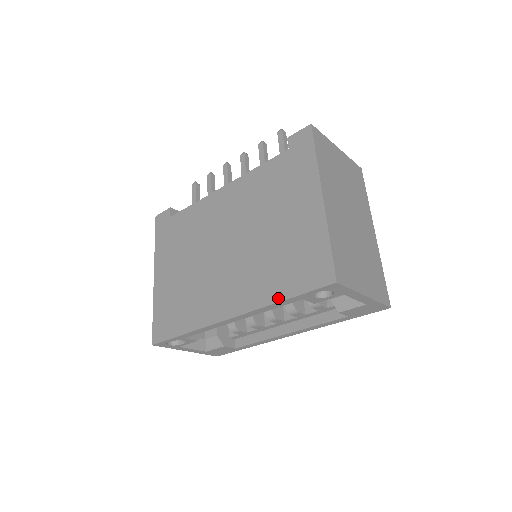
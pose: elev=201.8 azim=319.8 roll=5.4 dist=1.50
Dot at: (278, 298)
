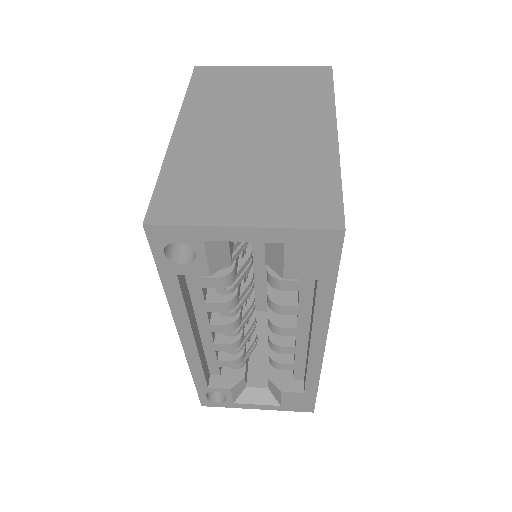
Dot at: occluded
